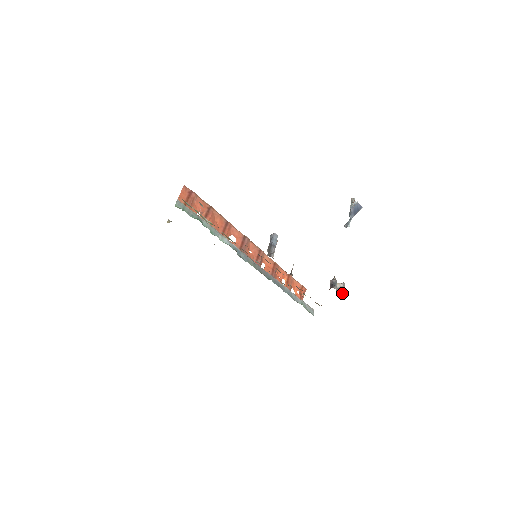
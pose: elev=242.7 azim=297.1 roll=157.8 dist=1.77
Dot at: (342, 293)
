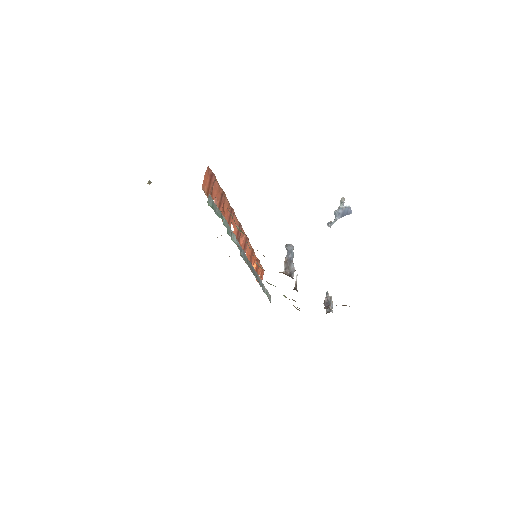
Dot at: (332, 311)
